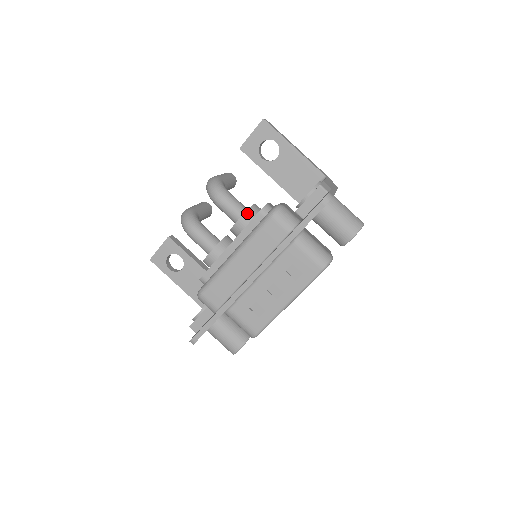
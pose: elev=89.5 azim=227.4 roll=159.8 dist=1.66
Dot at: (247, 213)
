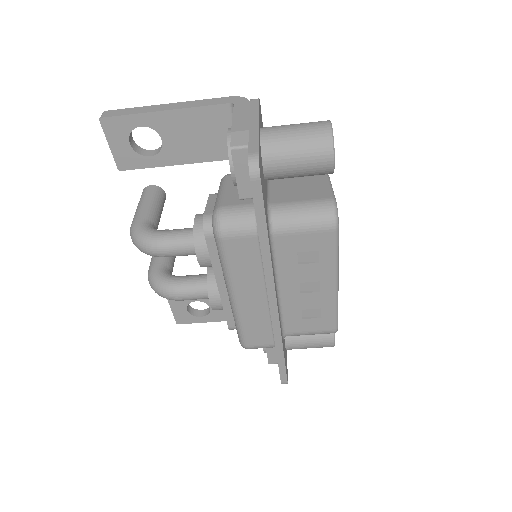
Dot at: (197, 243)
